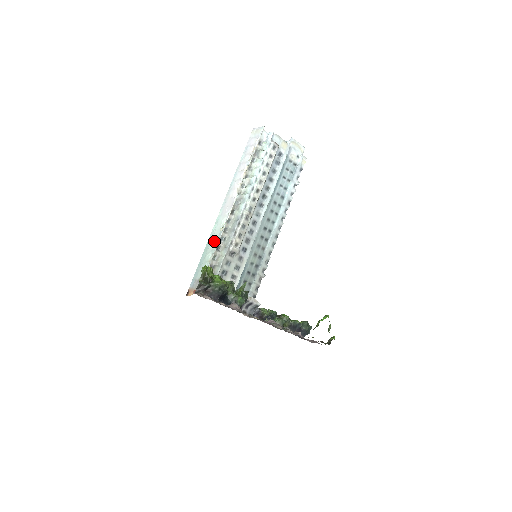
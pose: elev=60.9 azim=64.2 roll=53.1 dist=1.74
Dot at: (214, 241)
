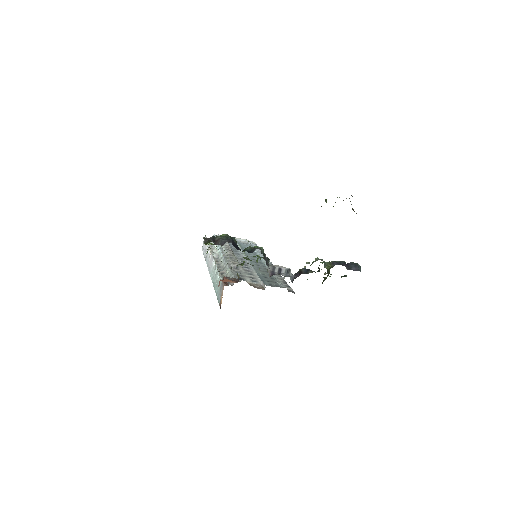
Dot at: (215, 274)
